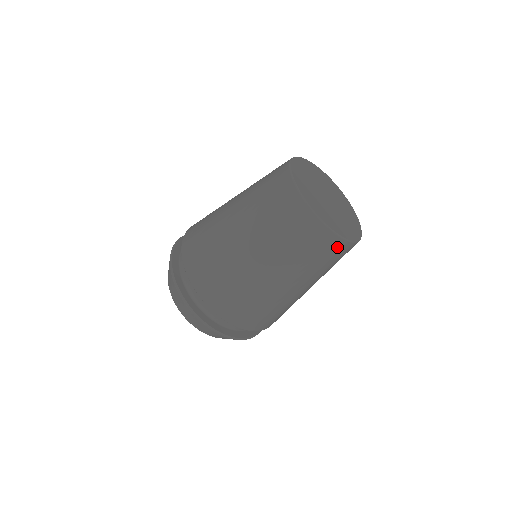
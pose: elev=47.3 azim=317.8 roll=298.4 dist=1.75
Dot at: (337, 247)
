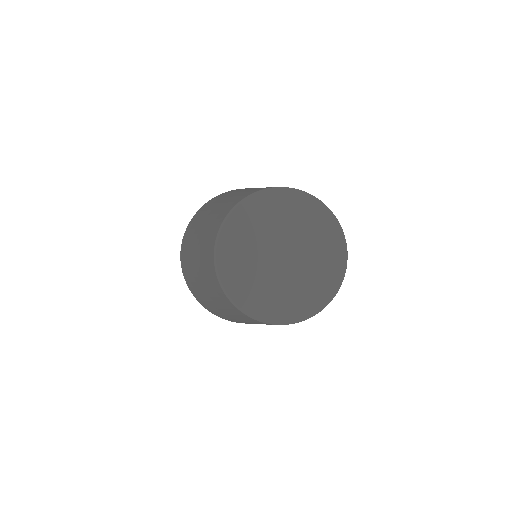
Dot at: occluded
